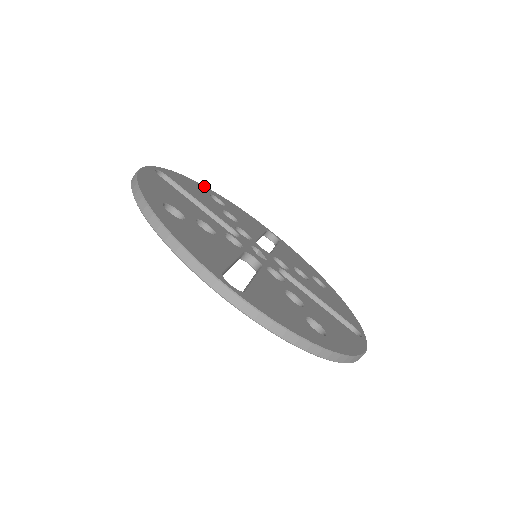
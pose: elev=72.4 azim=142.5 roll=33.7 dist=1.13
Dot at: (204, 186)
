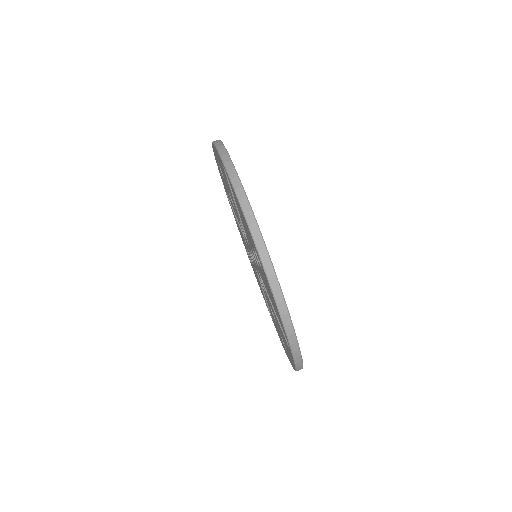
Dot at: occluded
